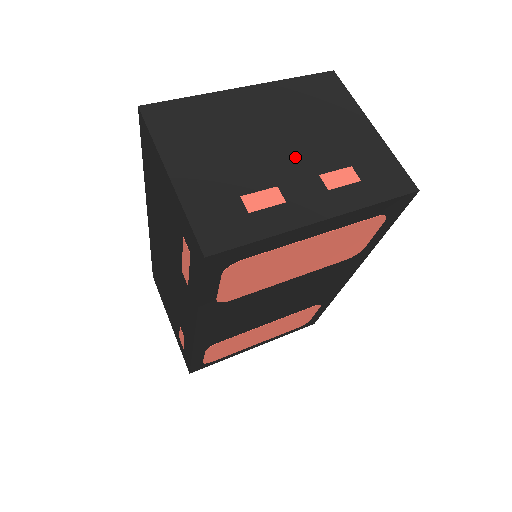
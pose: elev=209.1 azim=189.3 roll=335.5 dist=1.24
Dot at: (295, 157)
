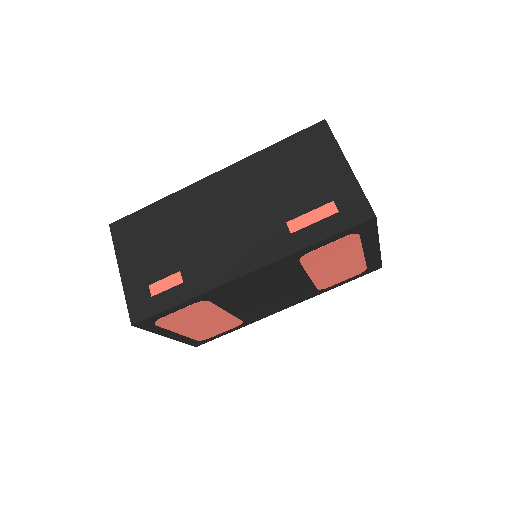
Dot at: occluded
